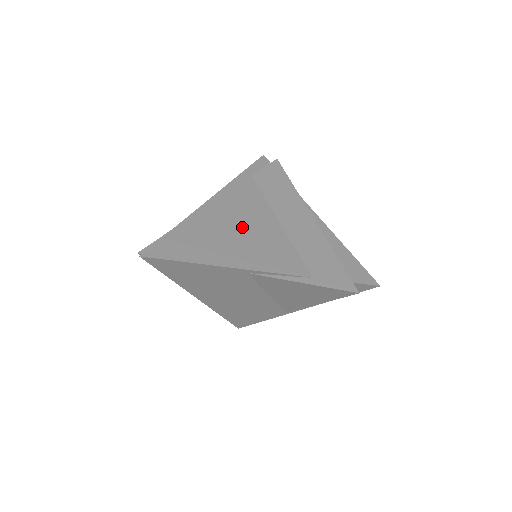
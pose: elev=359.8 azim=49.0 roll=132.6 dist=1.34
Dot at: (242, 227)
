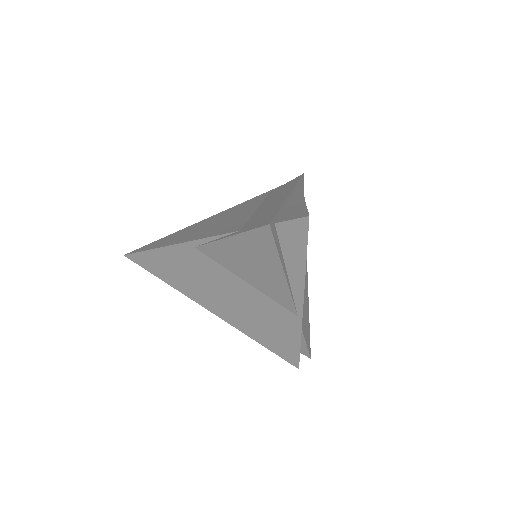
Dot at: (219, 221)
